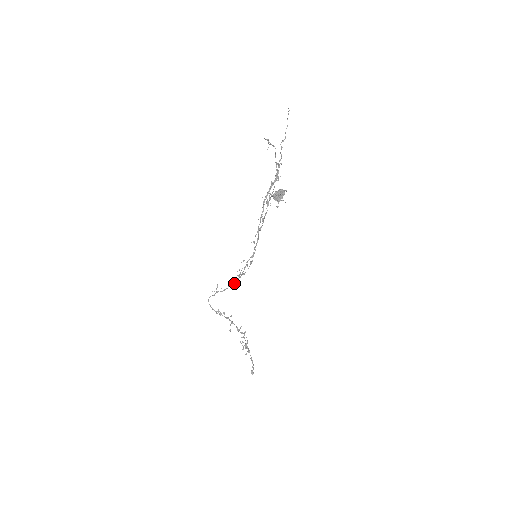
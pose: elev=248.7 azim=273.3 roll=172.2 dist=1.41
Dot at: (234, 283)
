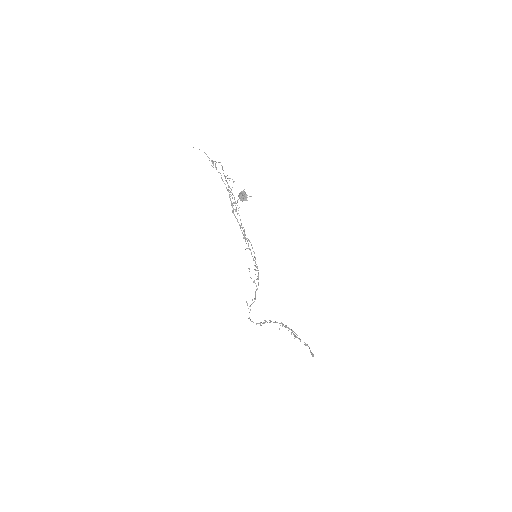
Dot at: (257, 289)
